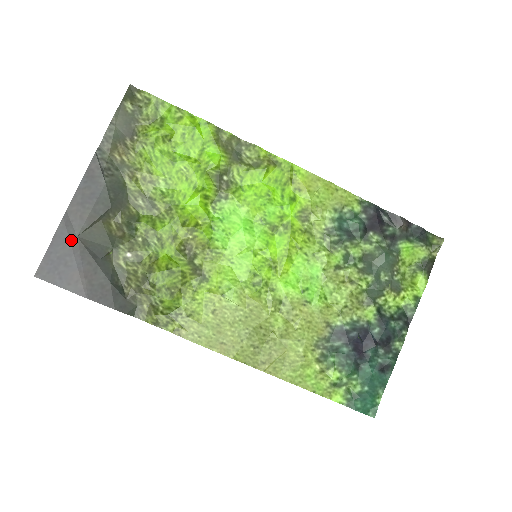
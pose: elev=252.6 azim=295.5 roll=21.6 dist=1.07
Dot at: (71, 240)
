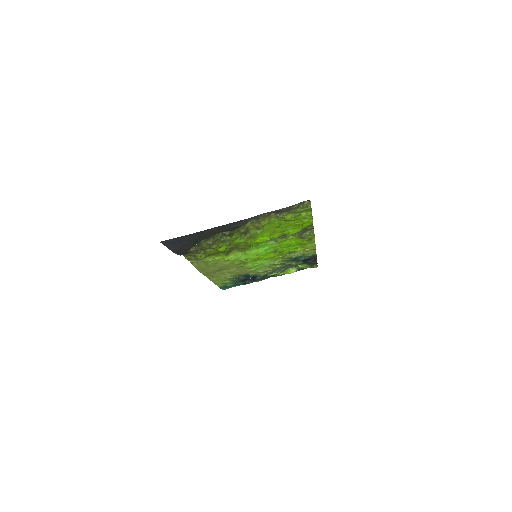
Dot at: (195, 237)
